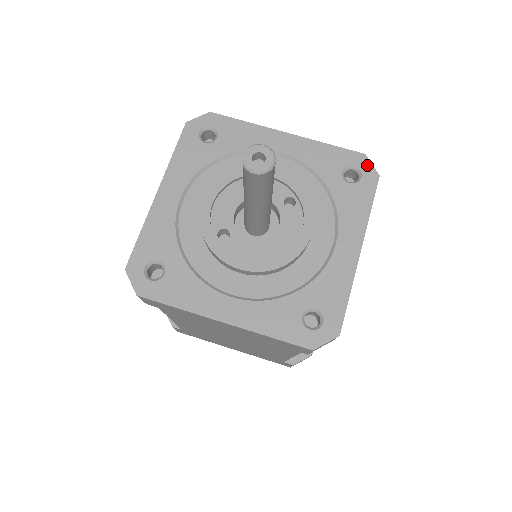
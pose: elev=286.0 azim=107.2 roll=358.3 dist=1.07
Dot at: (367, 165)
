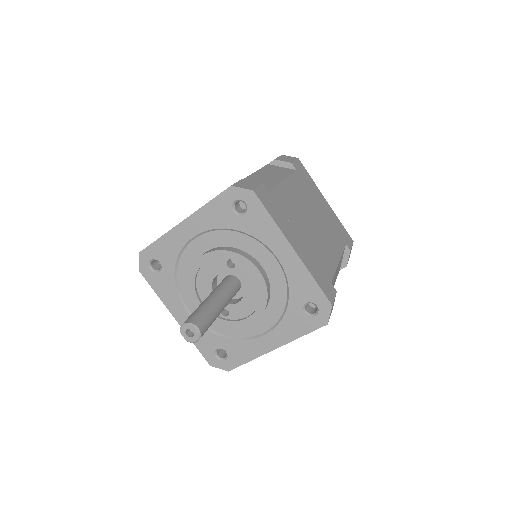
Dot at: (240, 192)
